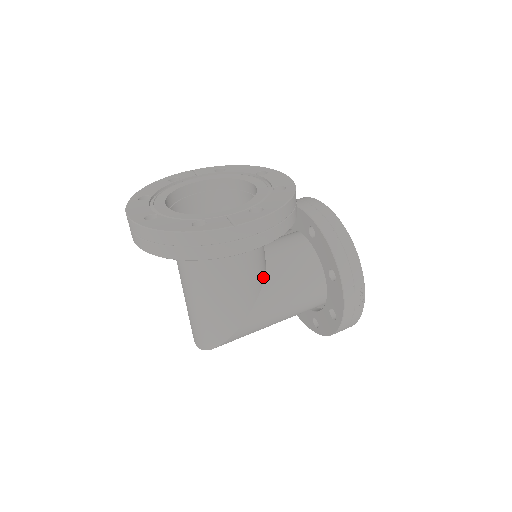
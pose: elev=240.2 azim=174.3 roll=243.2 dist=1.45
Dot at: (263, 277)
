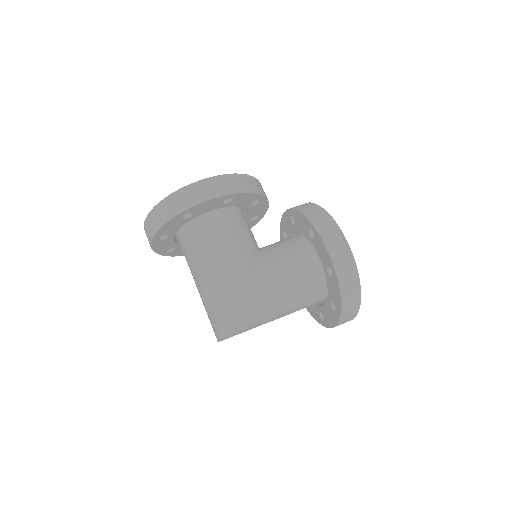
Dot at: (255, 253)
